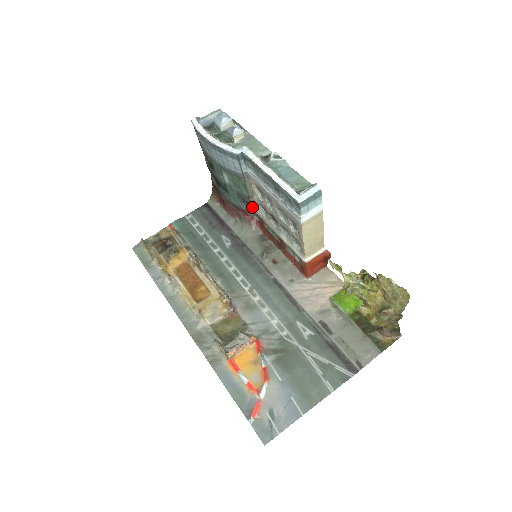
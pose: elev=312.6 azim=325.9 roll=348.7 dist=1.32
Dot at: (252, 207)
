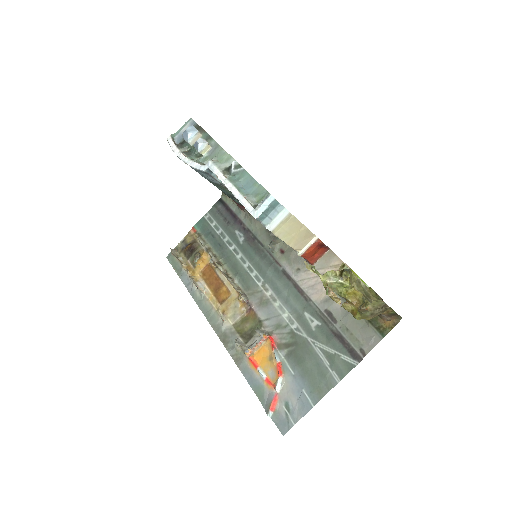
Dot at: occluded
